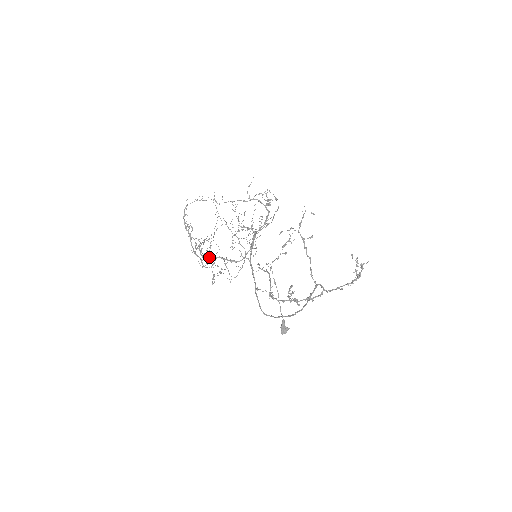
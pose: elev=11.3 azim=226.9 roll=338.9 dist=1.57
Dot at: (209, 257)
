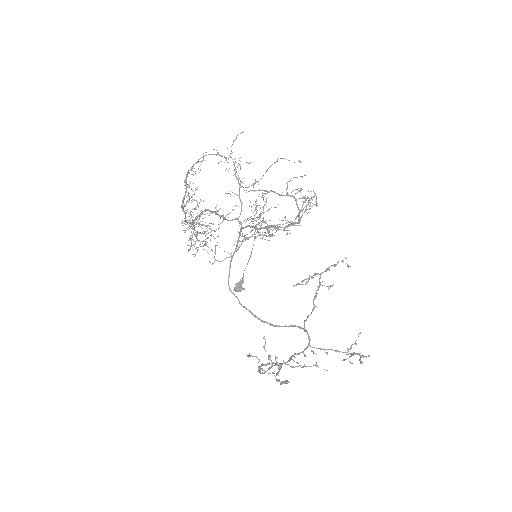
Dot at: (198, 216)
